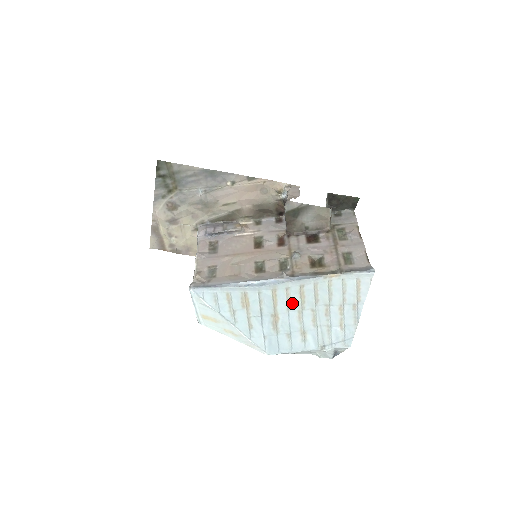
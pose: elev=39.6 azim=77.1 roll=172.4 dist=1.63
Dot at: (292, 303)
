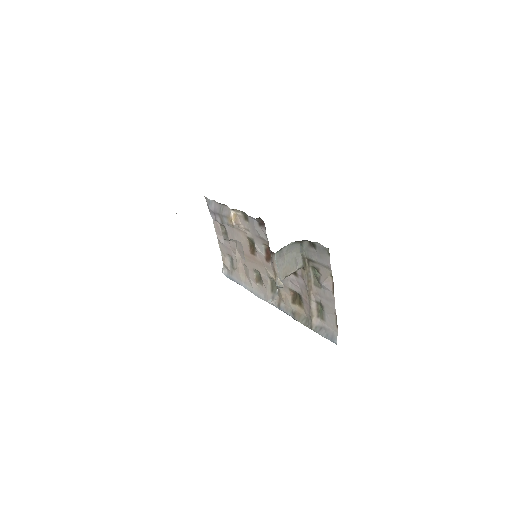
Dot at: occluded
